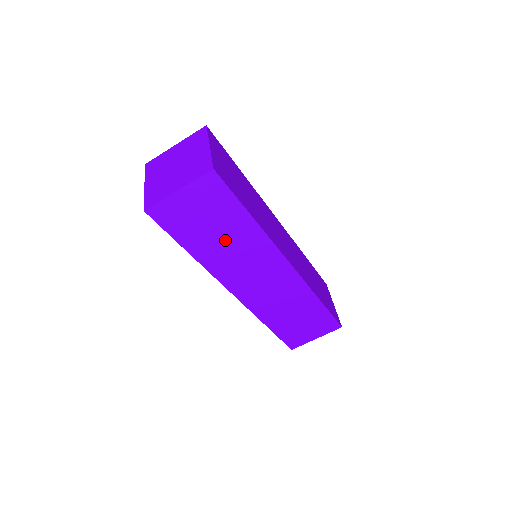
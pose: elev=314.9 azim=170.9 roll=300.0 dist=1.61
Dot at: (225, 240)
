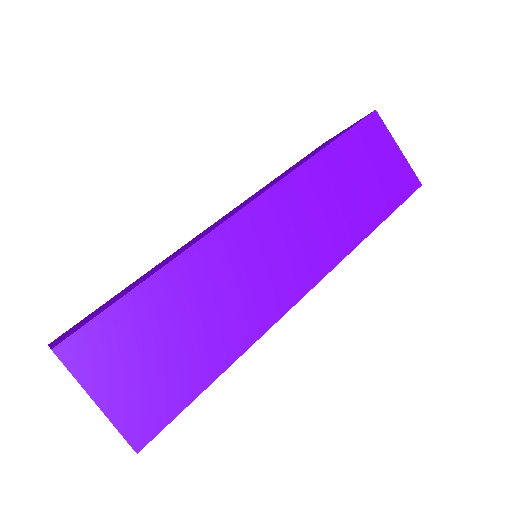
Dot at: occluded
